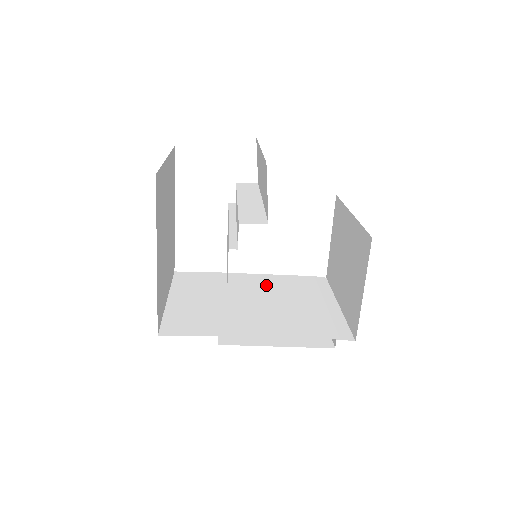
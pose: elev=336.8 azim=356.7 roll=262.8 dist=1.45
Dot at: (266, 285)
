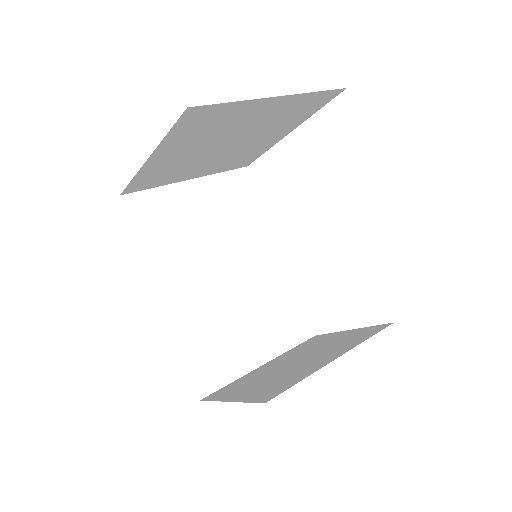
Dot at: (265, 274)
